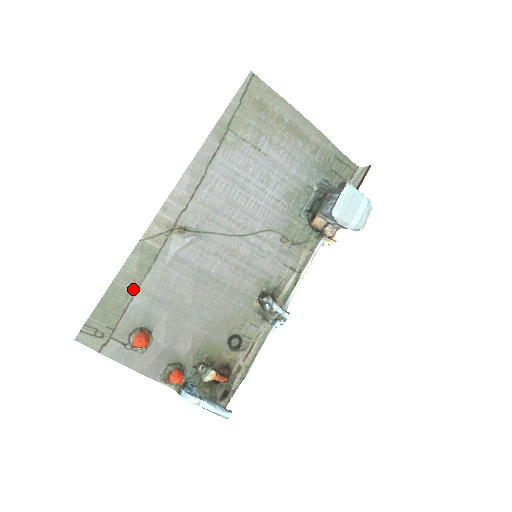
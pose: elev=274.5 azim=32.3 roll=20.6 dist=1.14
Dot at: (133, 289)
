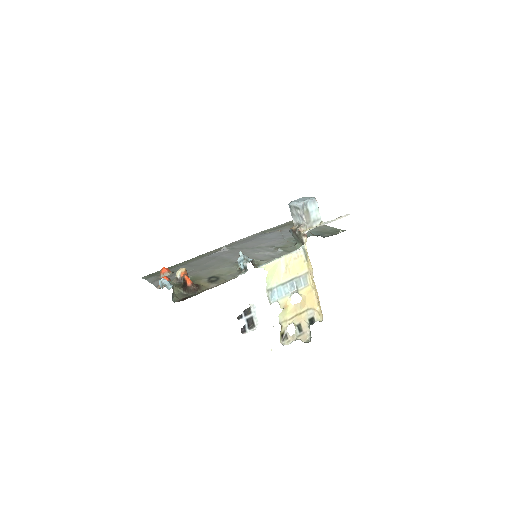
Dot at: occluded
